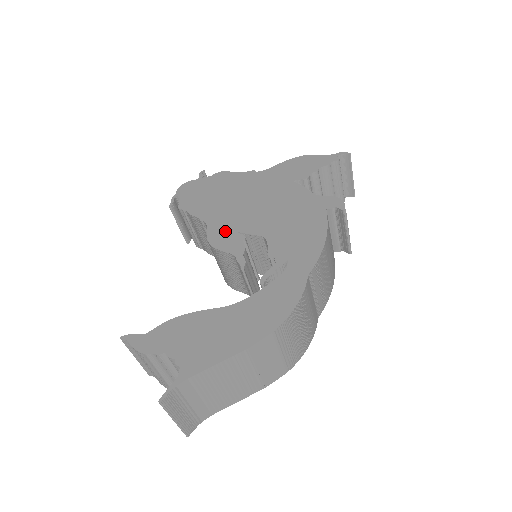
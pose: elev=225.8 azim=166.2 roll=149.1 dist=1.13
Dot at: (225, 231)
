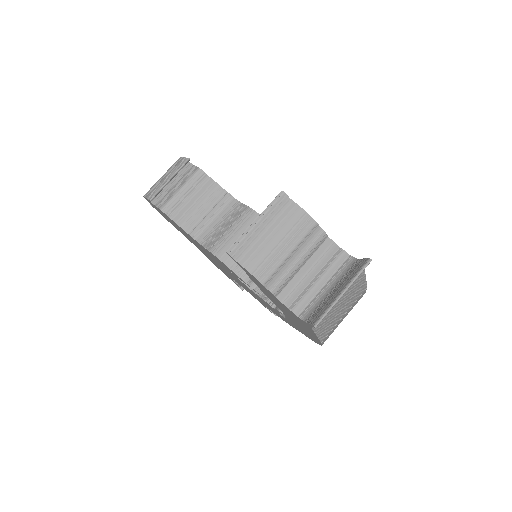
Dot at: occluded
